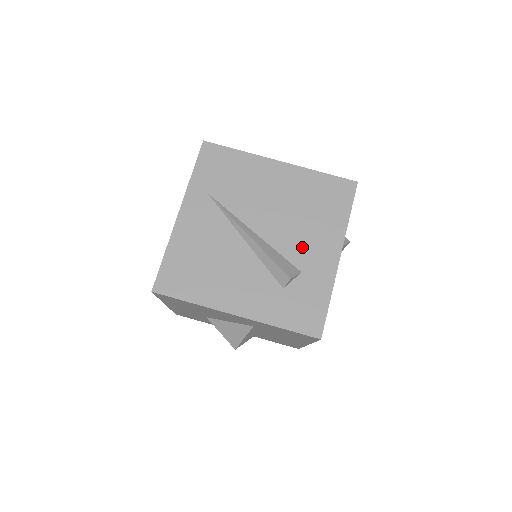
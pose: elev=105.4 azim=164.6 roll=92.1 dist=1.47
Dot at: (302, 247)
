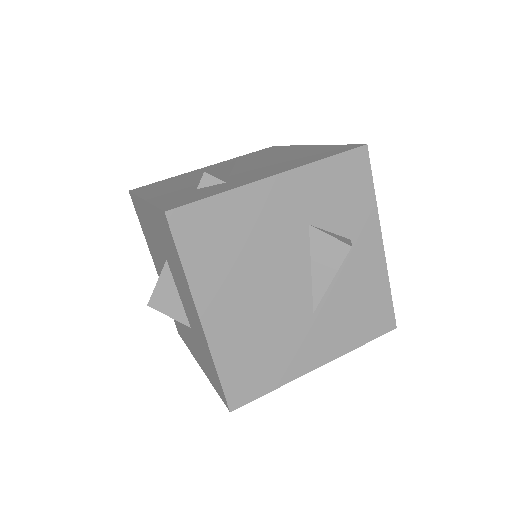
Dot at: (252, 173)
